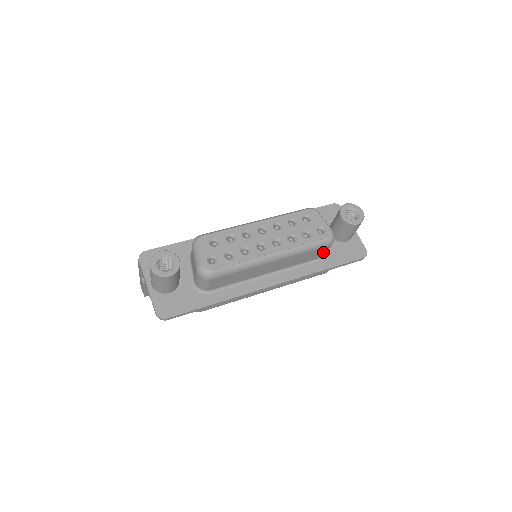
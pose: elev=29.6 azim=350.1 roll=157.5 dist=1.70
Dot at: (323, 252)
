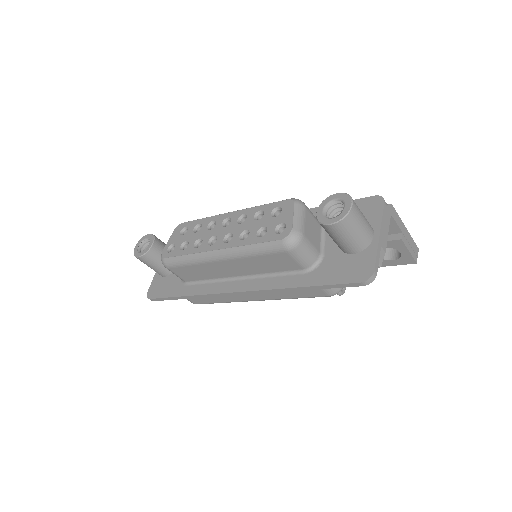
Dot at: (294, 261)
